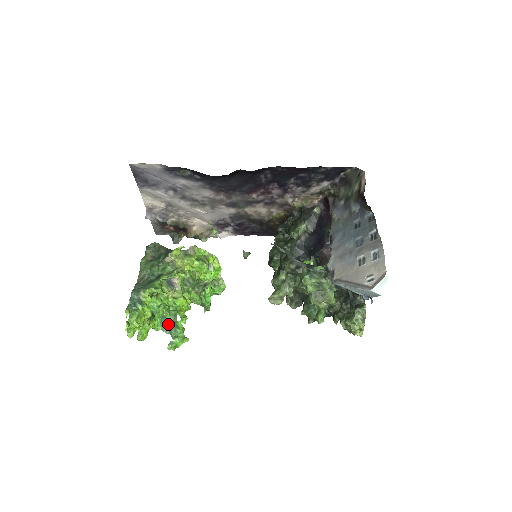
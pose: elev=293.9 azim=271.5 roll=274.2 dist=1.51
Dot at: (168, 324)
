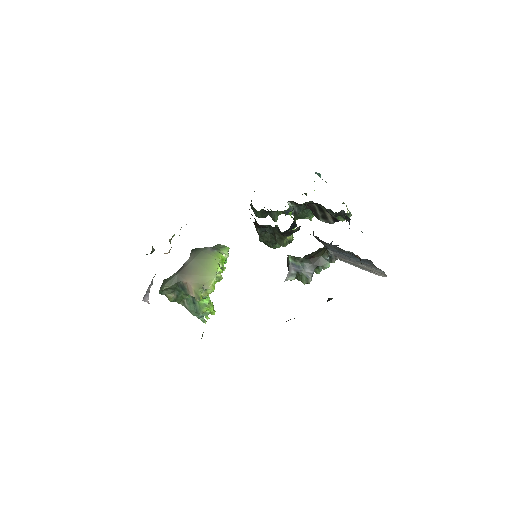
Dot at: occluded
